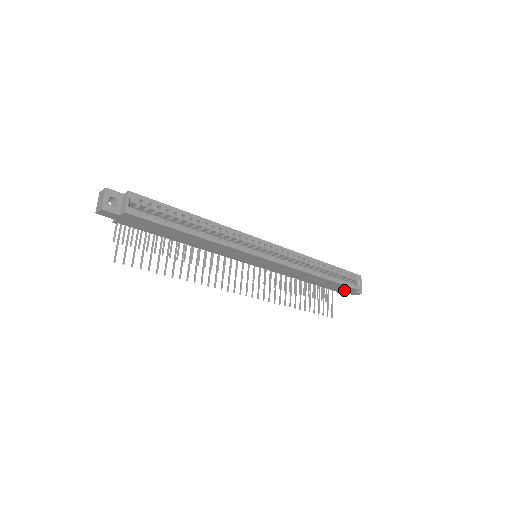
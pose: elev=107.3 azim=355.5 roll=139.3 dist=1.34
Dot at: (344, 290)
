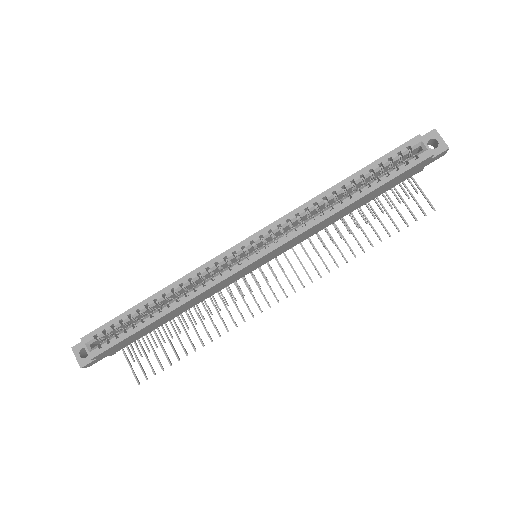
Dot at: (416, 170)
